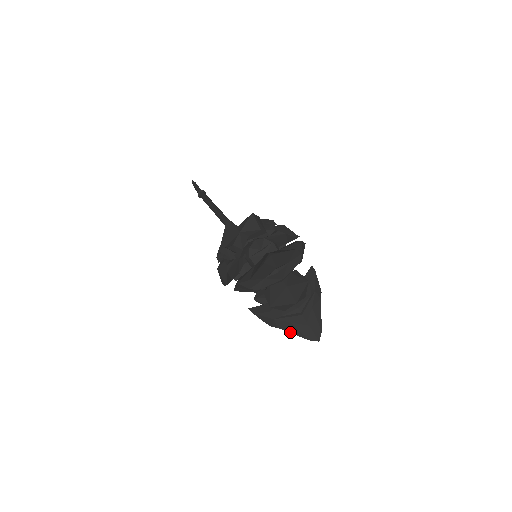
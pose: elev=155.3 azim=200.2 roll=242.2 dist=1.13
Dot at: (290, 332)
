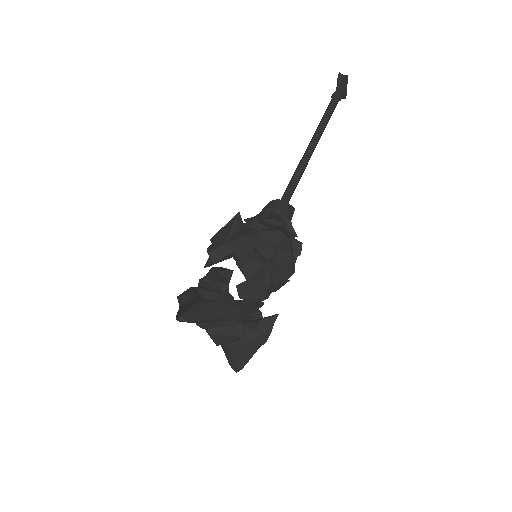
Dot at: (222, 346)
